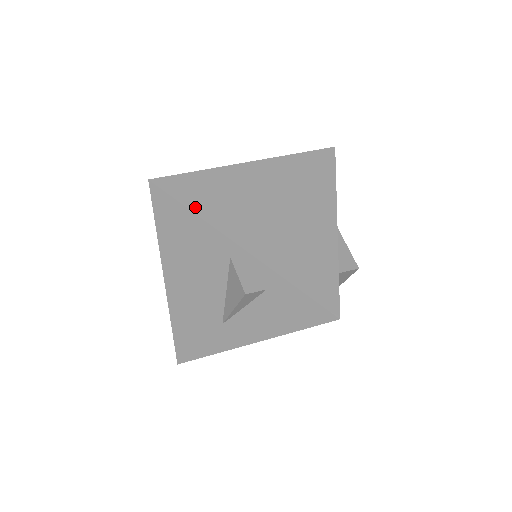
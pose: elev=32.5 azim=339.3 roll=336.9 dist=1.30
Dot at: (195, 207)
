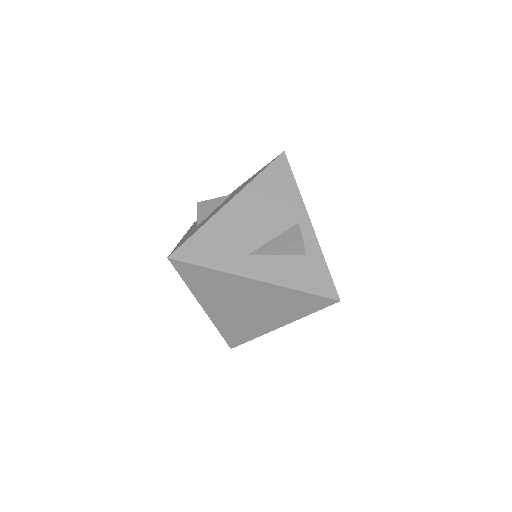
Dot at: occluded
